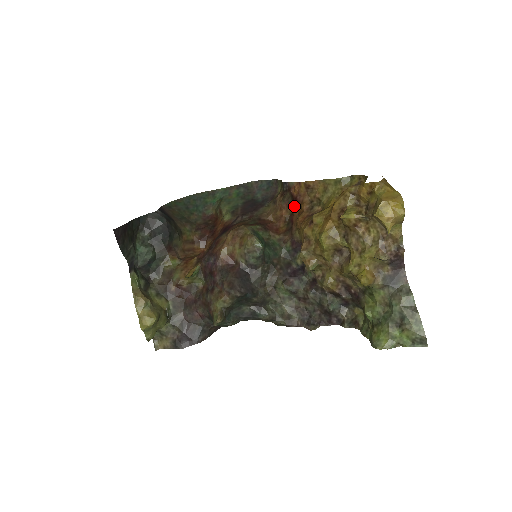
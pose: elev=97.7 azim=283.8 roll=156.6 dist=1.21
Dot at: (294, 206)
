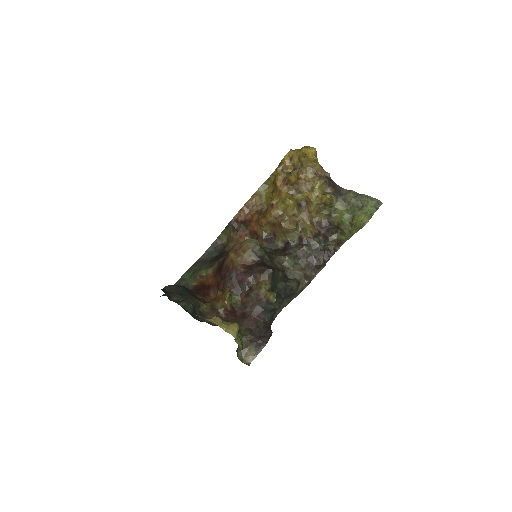
Dot at: (248, 225)
